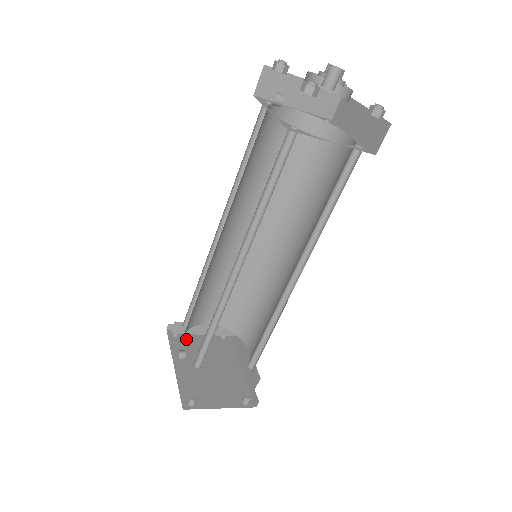
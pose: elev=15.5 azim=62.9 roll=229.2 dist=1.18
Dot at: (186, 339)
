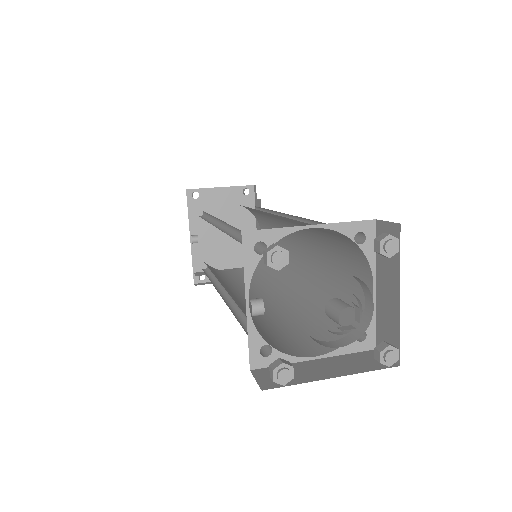
Dot at: (205, 201)
